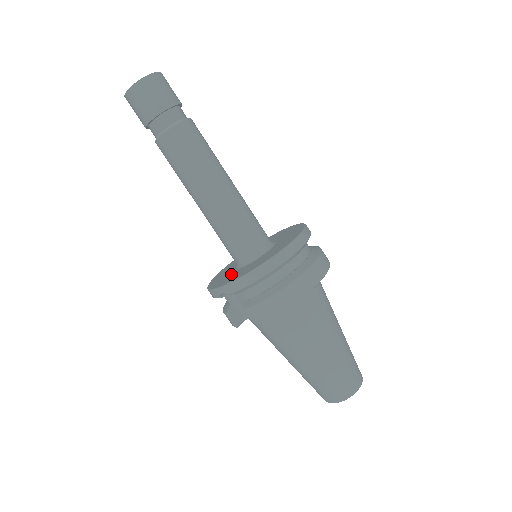
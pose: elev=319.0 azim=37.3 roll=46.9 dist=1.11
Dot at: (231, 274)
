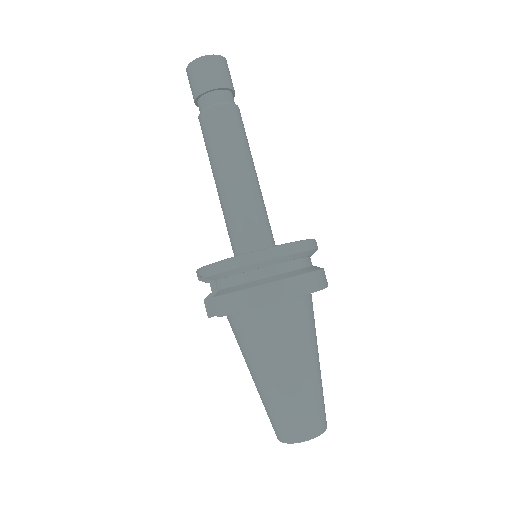
Dot at: occluded
